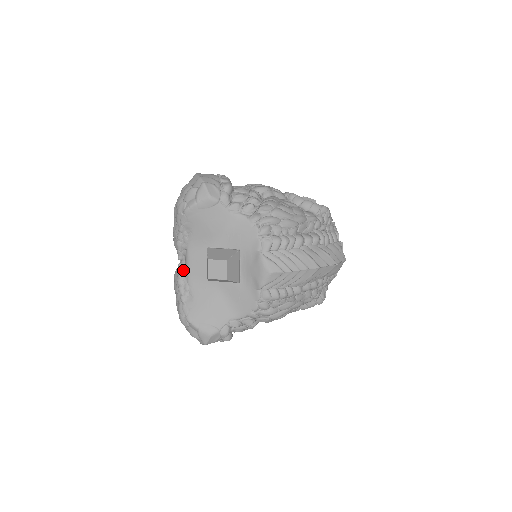
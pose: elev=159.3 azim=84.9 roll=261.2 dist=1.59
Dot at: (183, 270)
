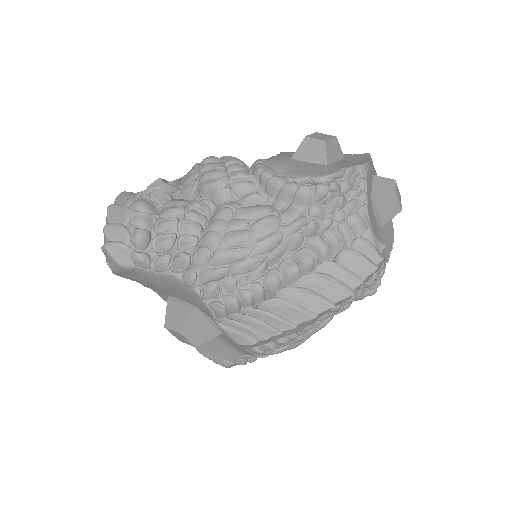
Dot at: occluded
